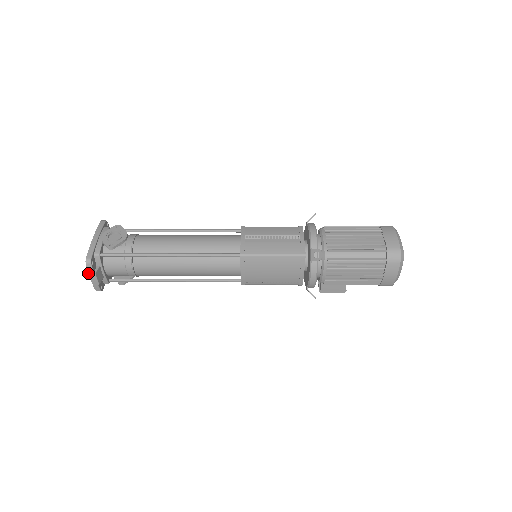
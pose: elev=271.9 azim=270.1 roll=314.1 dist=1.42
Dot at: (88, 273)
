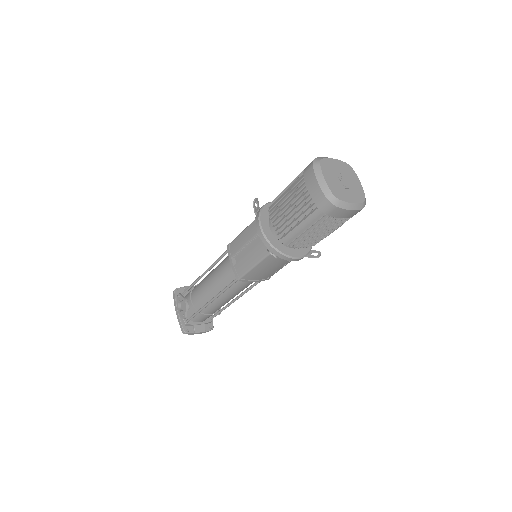
Dot at: (193, 334)
